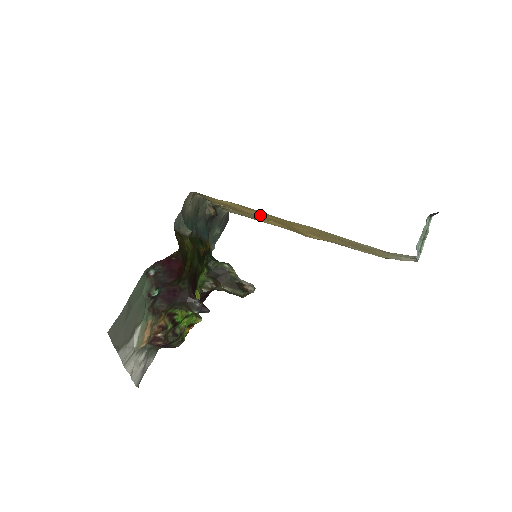
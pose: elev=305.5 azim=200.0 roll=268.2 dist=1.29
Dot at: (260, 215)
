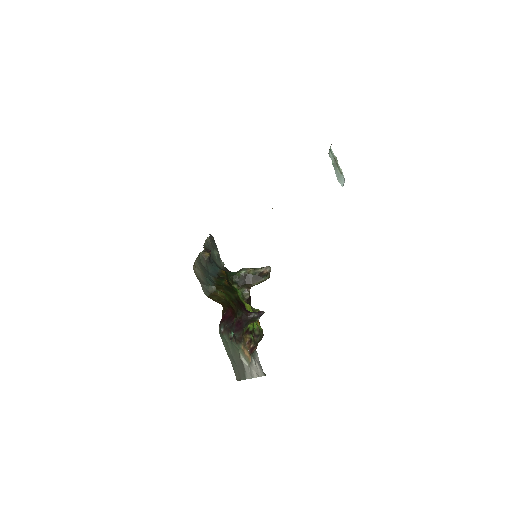
Dot at: occluded
